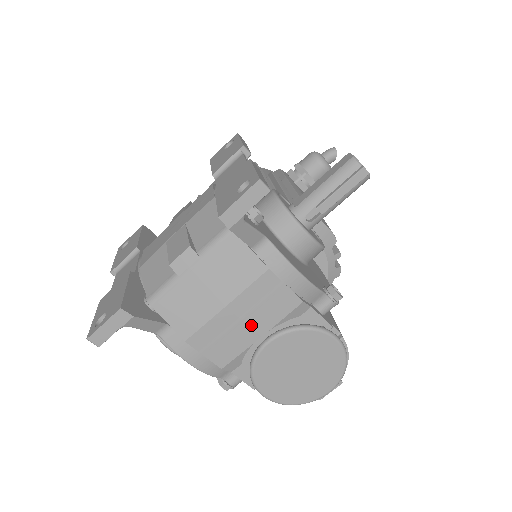
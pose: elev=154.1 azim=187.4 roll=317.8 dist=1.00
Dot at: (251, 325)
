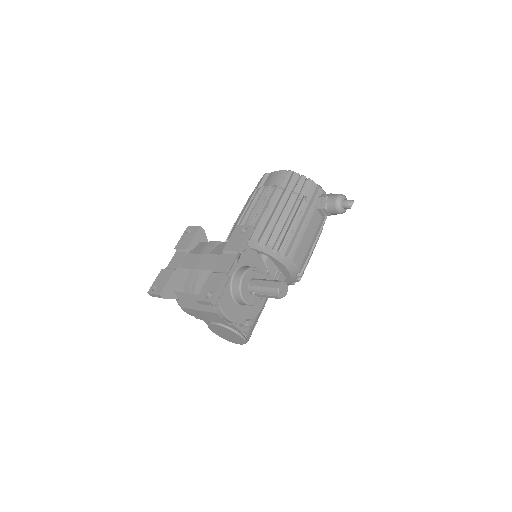
Dot at: (208, 318)
